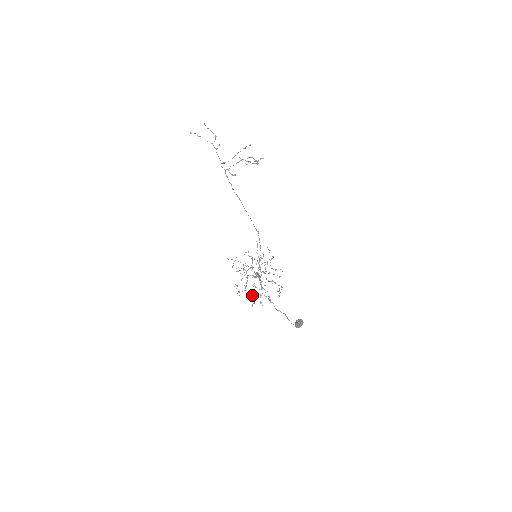
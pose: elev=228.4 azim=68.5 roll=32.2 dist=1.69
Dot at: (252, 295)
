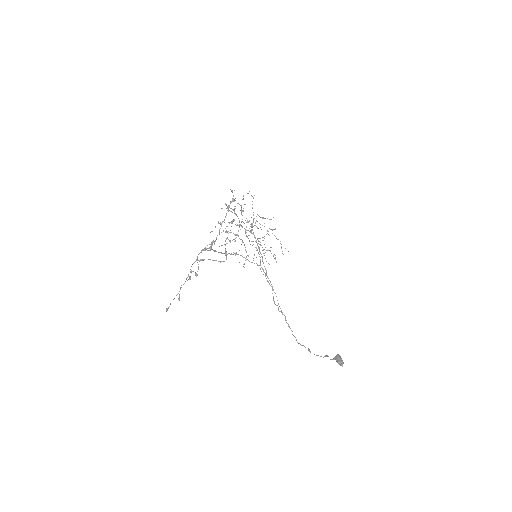
Dot at: occluded
